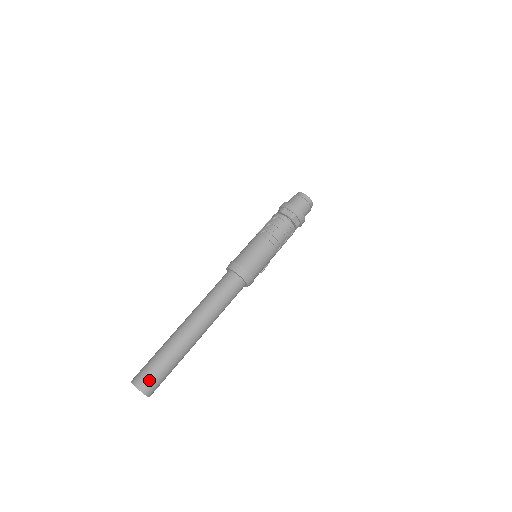
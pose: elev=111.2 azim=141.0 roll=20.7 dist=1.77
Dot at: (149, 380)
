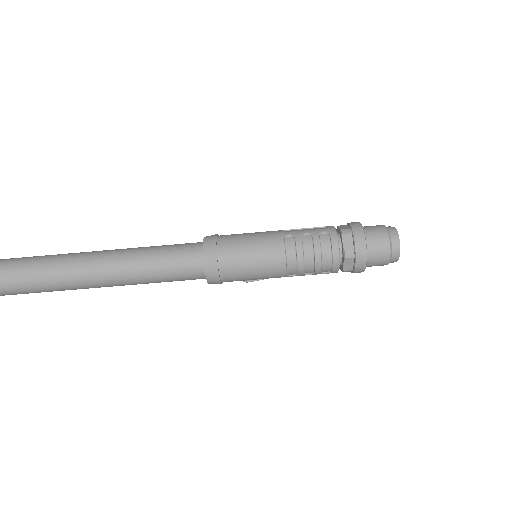
Dot at: out of frame
